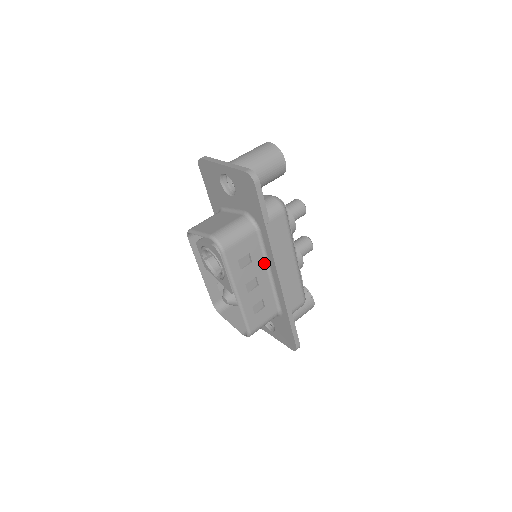
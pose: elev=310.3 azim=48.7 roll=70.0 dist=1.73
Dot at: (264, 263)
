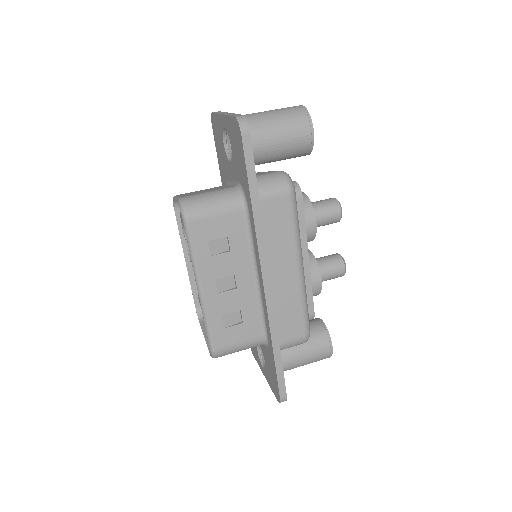
Dot at: (250, 259)
